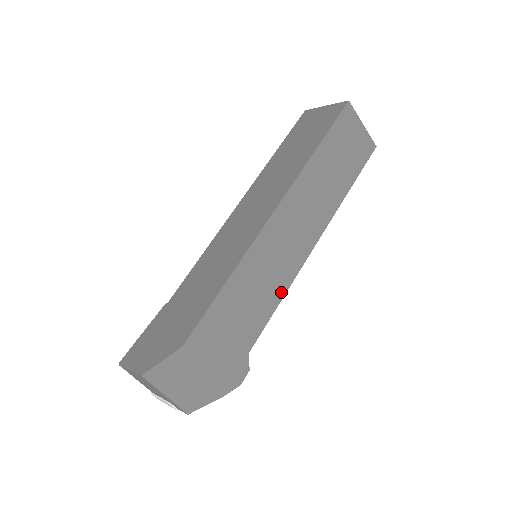
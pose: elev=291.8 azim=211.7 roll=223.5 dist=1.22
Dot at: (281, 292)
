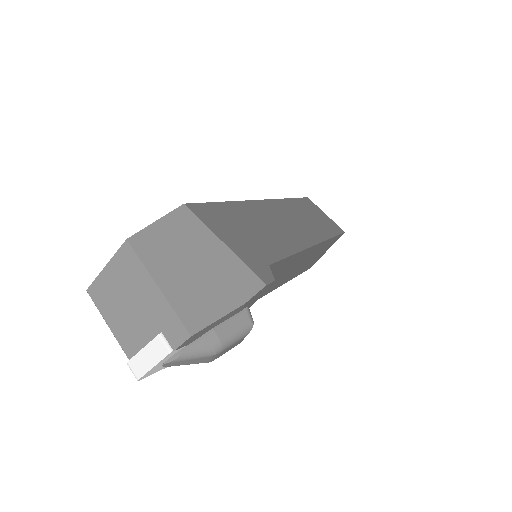
Dot at: (292, 248)
